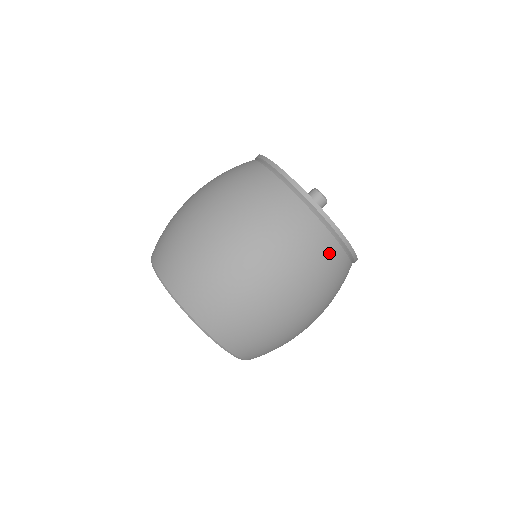
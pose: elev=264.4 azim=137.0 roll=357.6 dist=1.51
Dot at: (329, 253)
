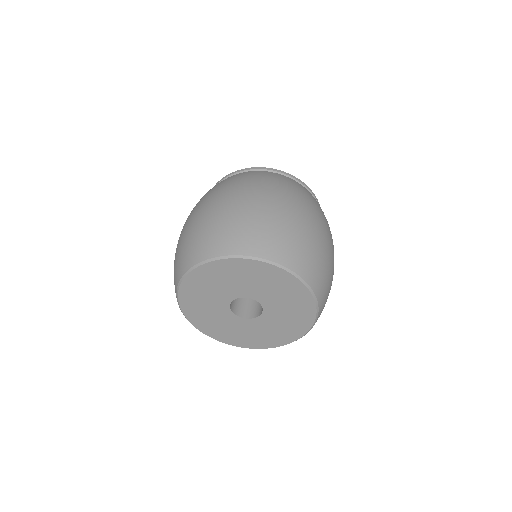
Dot at: (296, 184)
